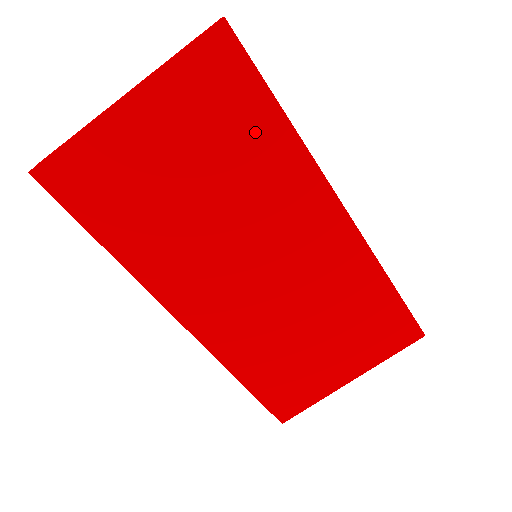
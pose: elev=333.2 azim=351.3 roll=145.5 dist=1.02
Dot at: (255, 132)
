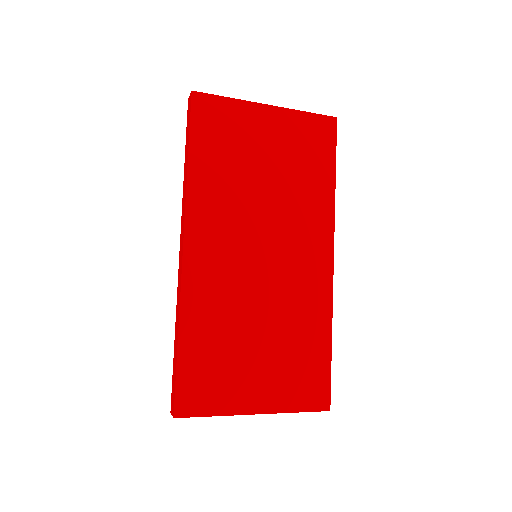
Dot at: (316, 175)
